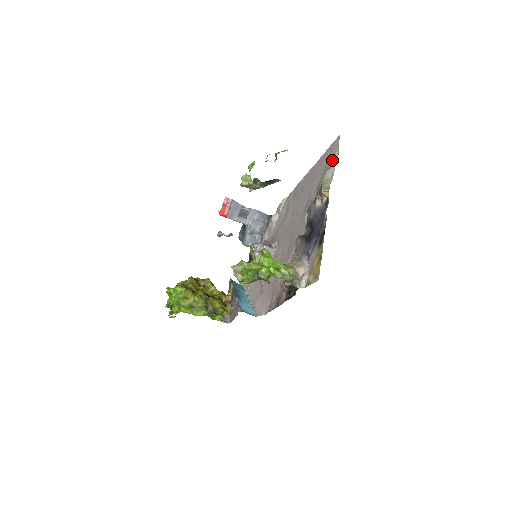
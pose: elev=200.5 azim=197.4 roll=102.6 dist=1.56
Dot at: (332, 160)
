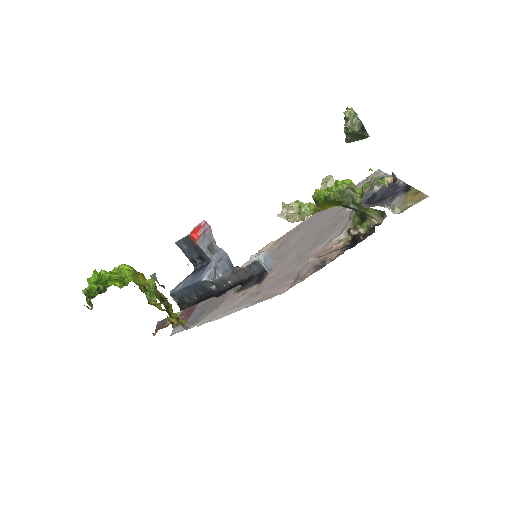
Dot at: occluded
